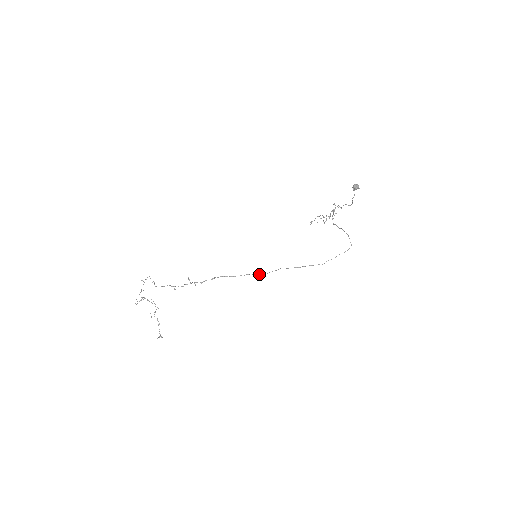
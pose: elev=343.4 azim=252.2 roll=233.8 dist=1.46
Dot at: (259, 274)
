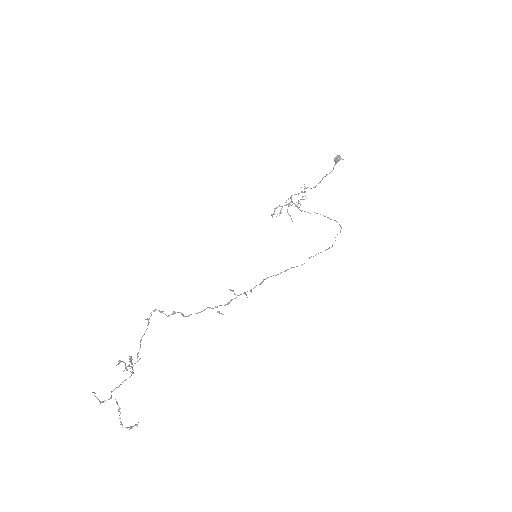
Dot at: occluded
